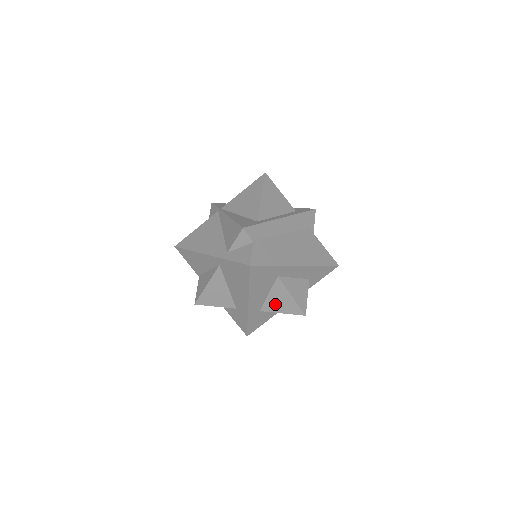
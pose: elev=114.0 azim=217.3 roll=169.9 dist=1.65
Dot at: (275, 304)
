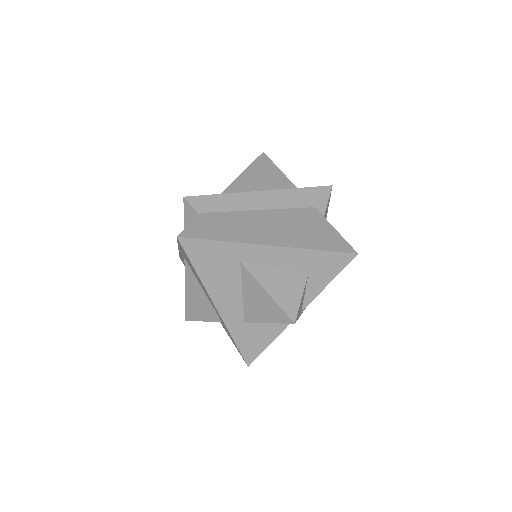
Dot at: (255, 308)
